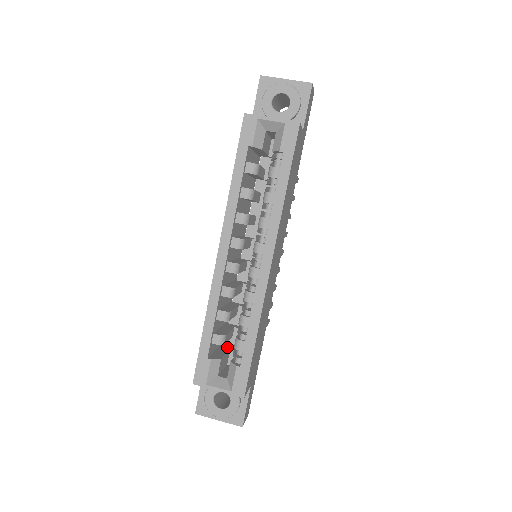
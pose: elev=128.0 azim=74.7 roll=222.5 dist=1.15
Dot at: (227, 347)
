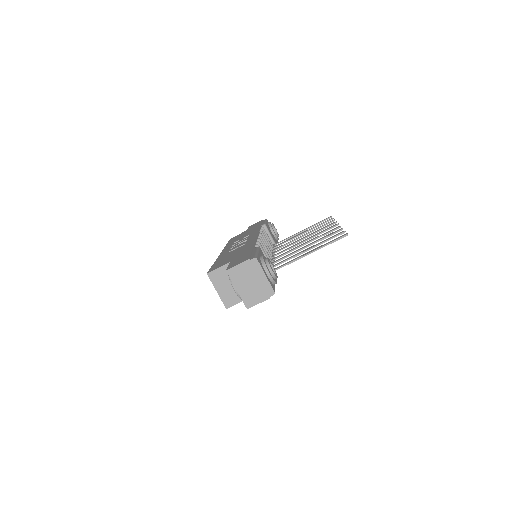
Dot at: occluded
